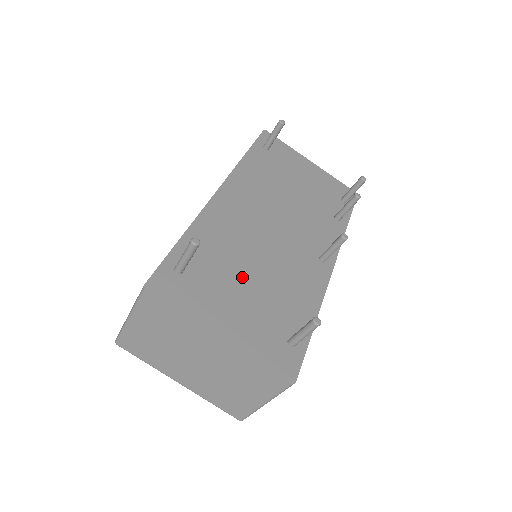
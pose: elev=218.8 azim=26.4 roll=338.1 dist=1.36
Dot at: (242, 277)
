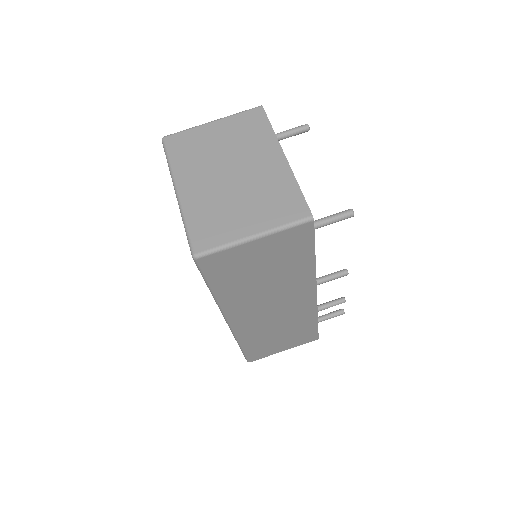
Dot at: occluded
